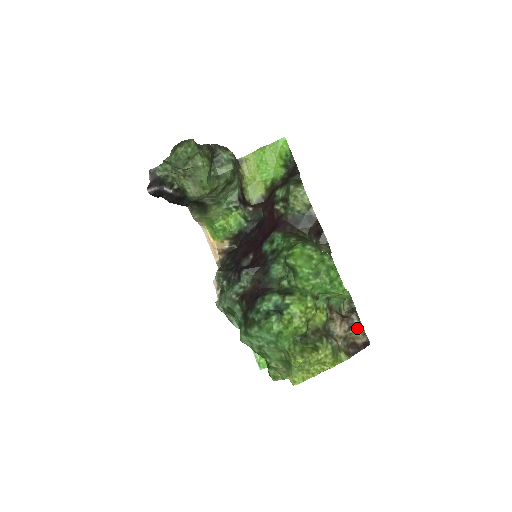
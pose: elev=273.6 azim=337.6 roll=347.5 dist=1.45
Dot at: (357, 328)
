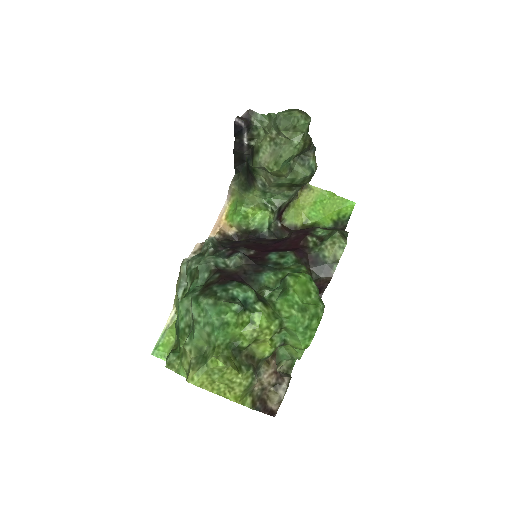
Dot at: (280, 391)
